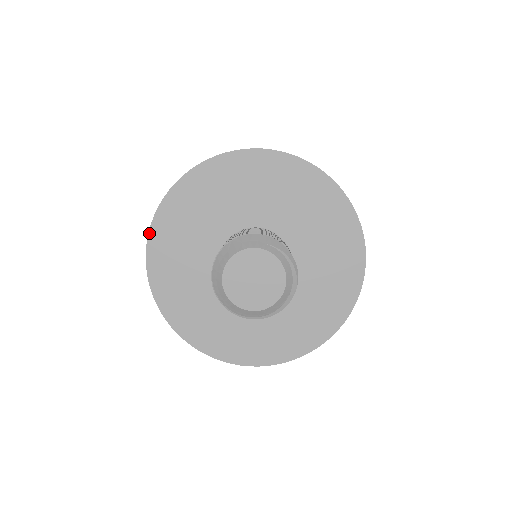
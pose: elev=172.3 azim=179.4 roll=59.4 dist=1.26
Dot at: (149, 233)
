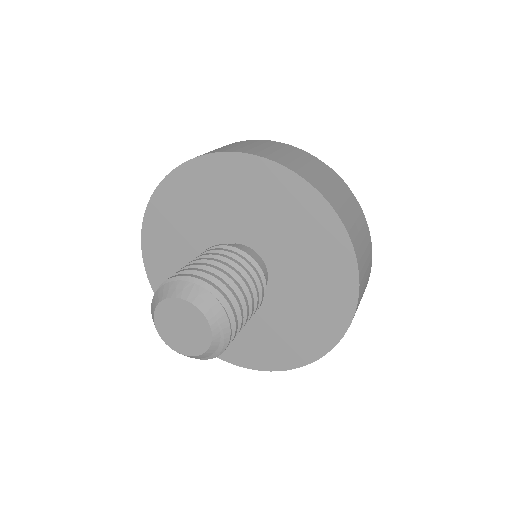
Dot at: (178, 167)
